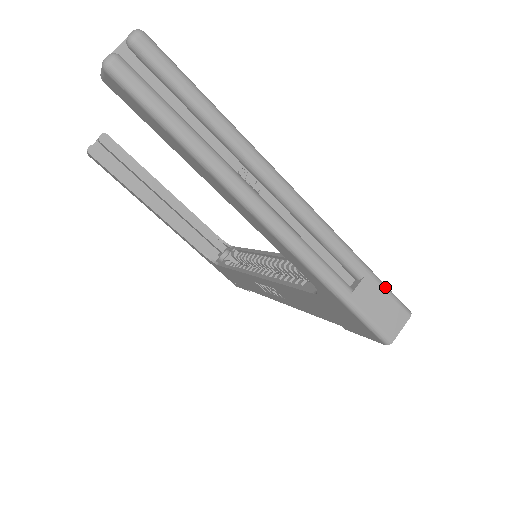
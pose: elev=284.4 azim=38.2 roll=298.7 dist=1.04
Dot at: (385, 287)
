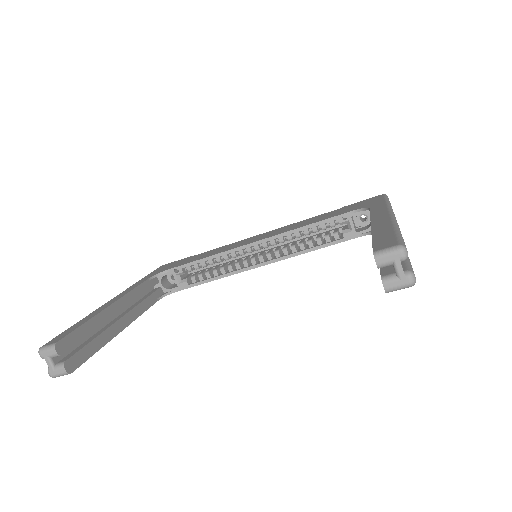
Dot at: (388, 199)
